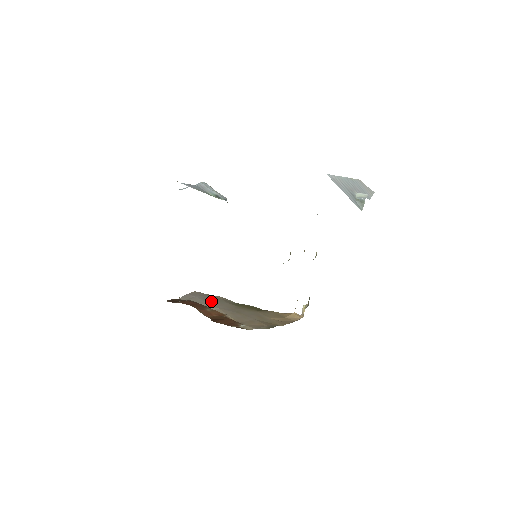
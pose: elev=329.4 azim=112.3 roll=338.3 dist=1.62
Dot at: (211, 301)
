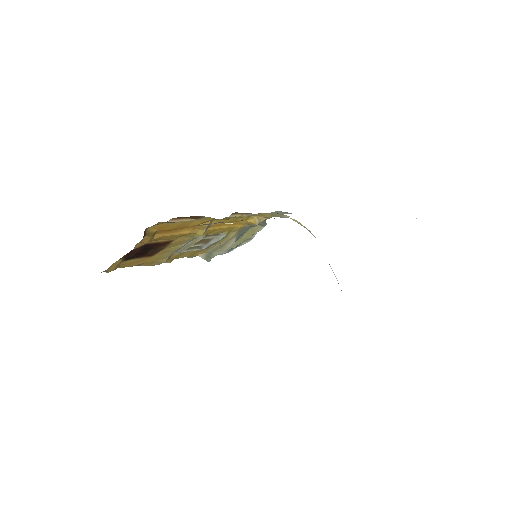
Dot at: occluded
